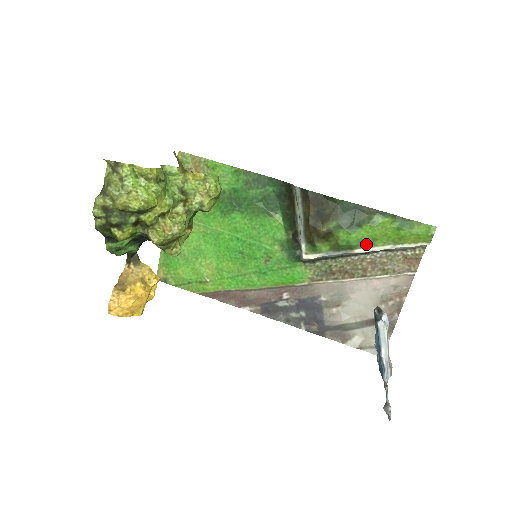
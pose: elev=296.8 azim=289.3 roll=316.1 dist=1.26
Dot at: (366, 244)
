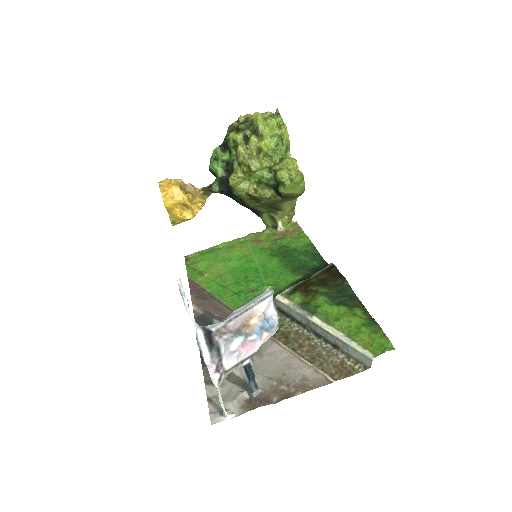
Dot at: (327, 319)
